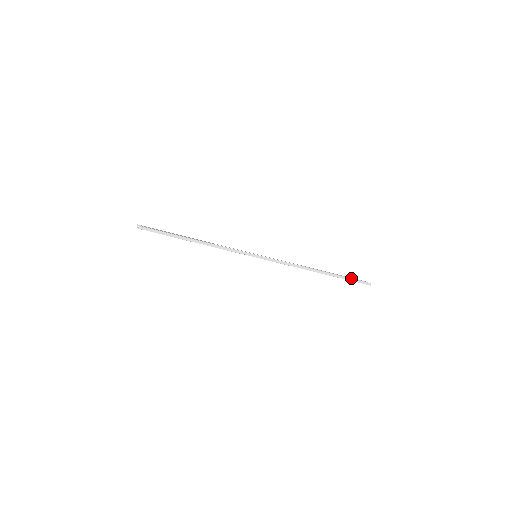
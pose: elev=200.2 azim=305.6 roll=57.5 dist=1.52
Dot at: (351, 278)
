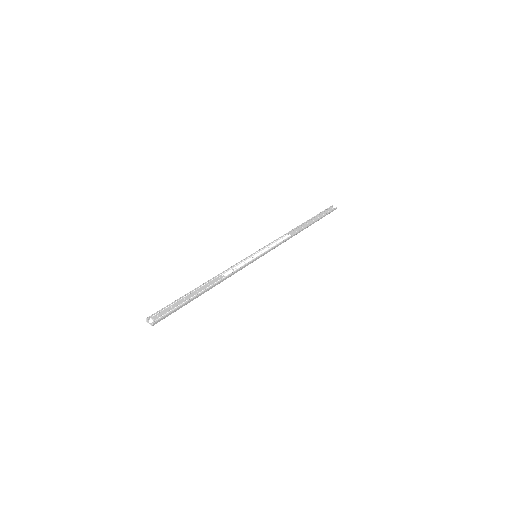
Dot at: (322, 212)
